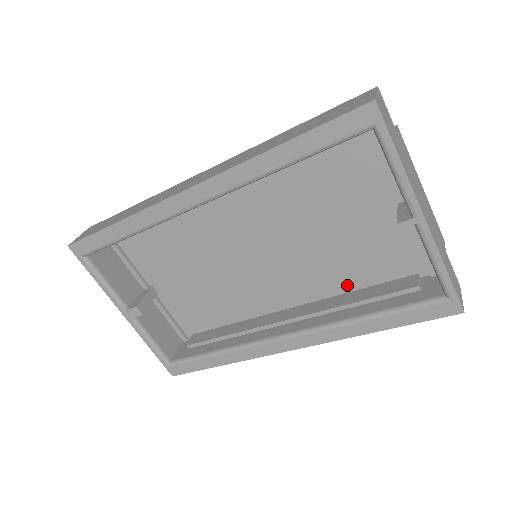
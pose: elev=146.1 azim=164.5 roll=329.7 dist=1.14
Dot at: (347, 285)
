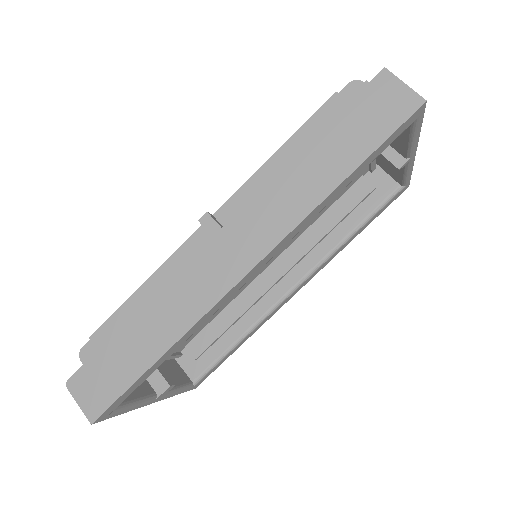
Dot at: (316, 217)
